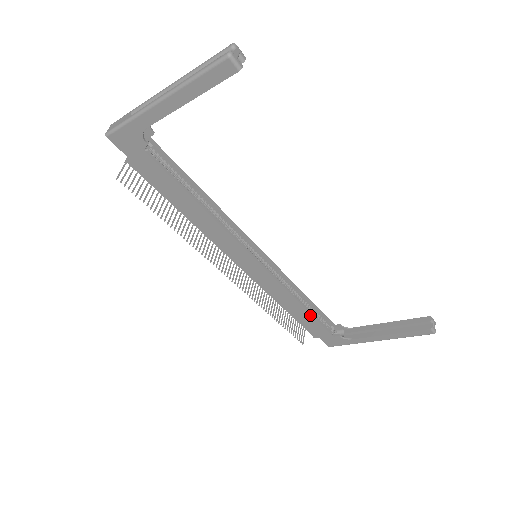
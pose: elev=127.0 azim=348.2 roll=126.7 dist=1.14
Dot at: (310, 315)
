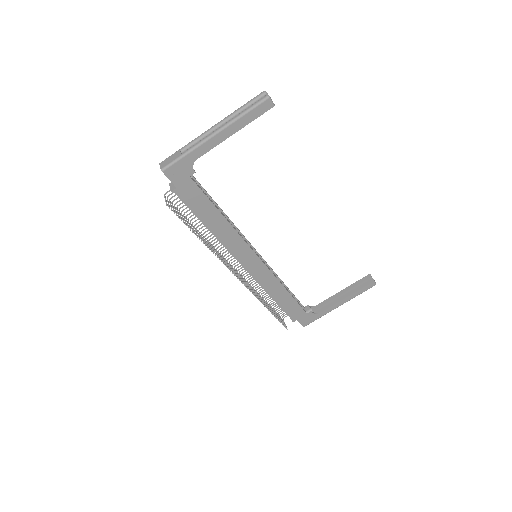
Dot at: (293, 299)
